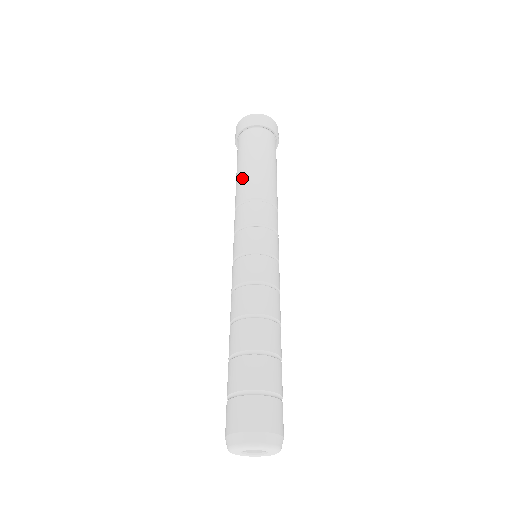
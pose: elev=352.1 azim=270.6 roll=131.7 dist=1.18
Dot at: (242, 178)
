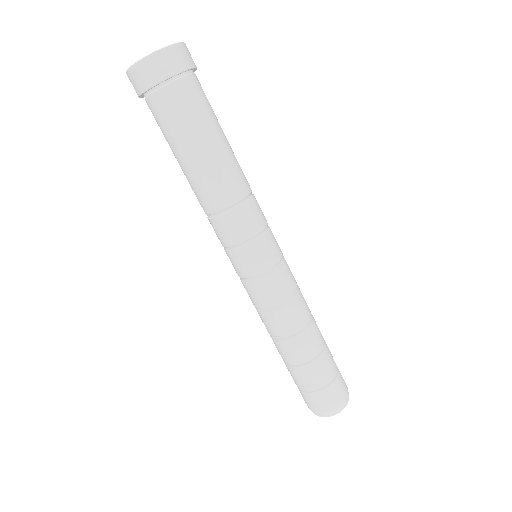
Dot at: (205, 174)
